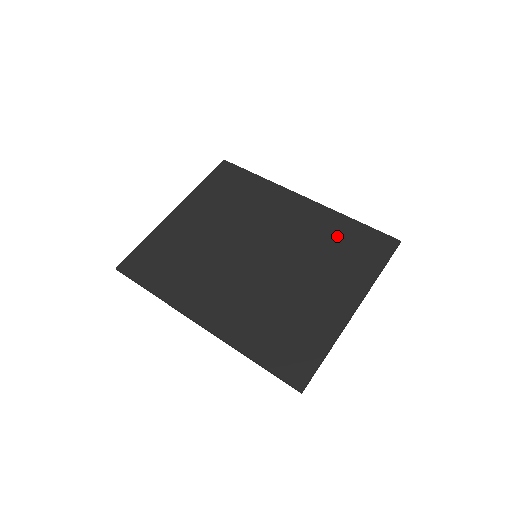
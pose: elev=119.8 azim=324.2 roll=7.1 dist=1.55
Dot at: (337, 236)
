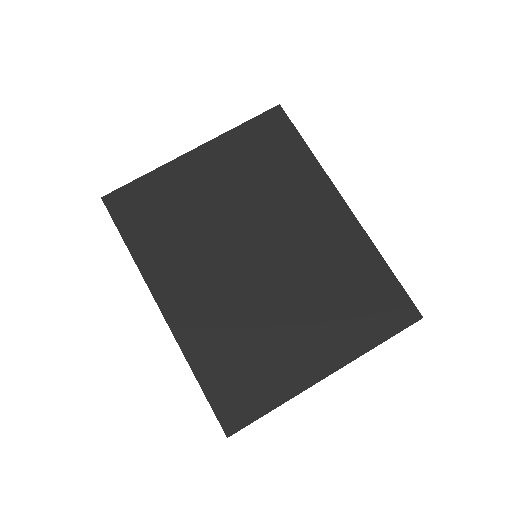
Dot at: (356, 276)
